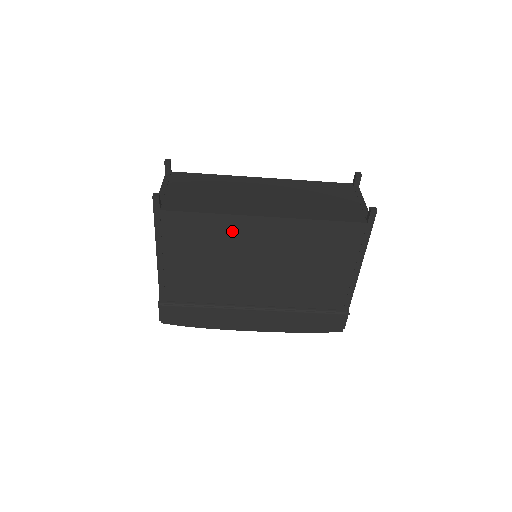
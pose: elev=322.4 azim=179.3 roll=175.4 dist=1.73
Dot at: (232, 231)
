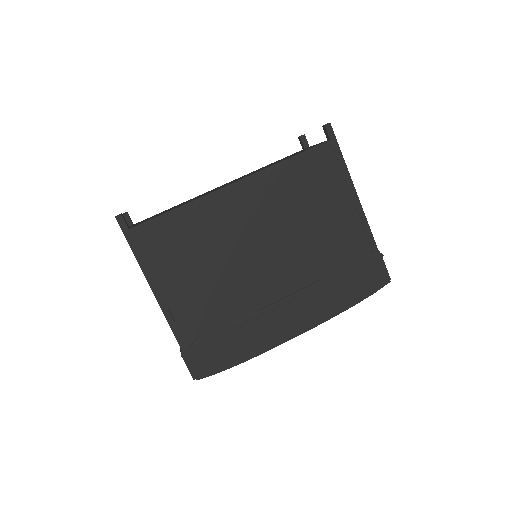
Dot at: (211, 217)
